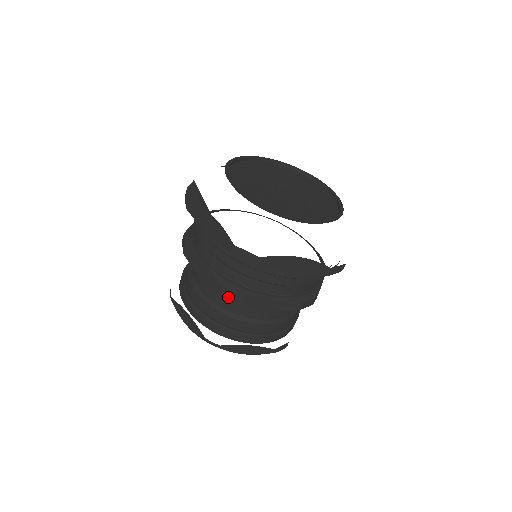
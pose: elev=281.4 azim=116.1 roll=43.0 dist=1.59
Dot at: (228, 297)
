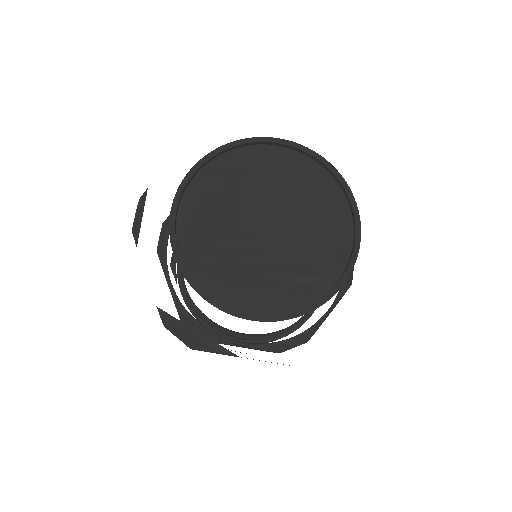
Dot at: occluded
